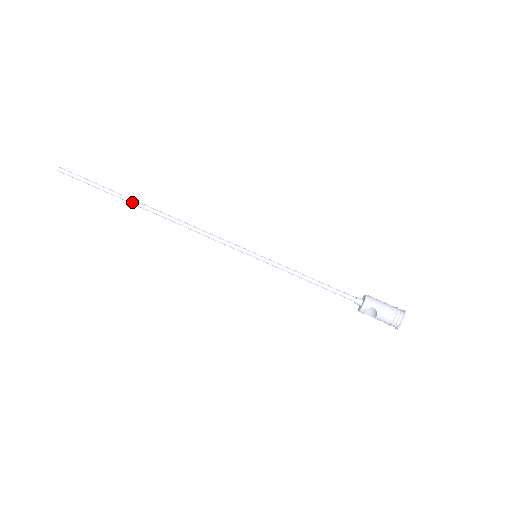
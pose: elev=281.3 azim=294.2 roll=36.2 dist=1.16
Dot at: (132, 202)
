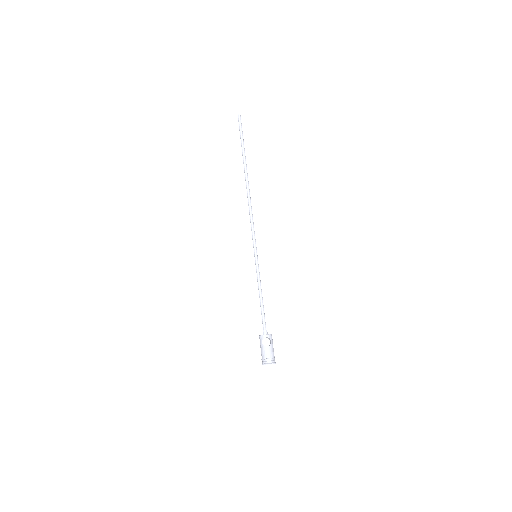
Dot at: (246, 167)
